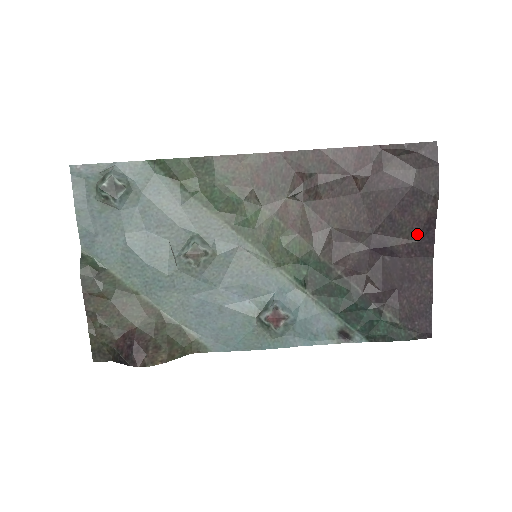
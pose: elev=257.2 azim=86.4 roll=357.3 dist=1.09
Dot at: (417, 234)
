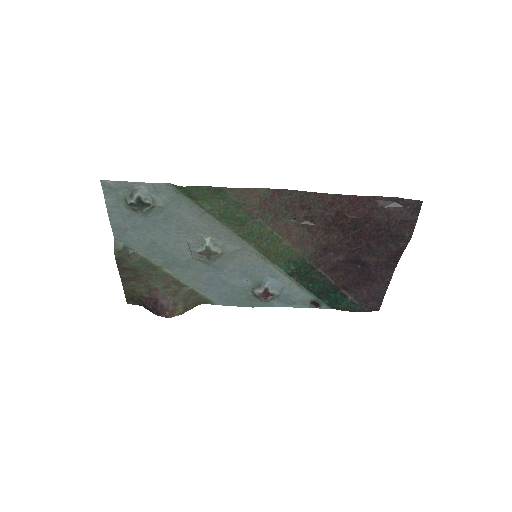
Dot at: (386, 257)
